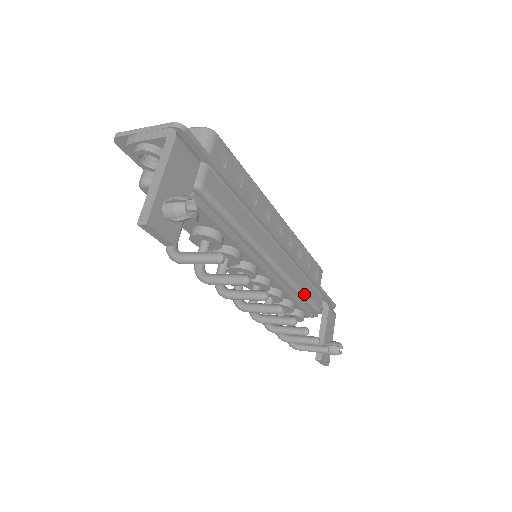
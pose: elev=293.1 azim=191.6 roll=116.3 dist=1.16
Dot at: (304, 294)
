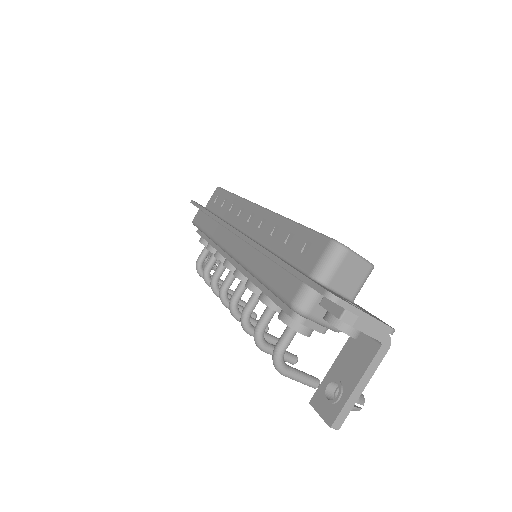
Dot at: occluded
